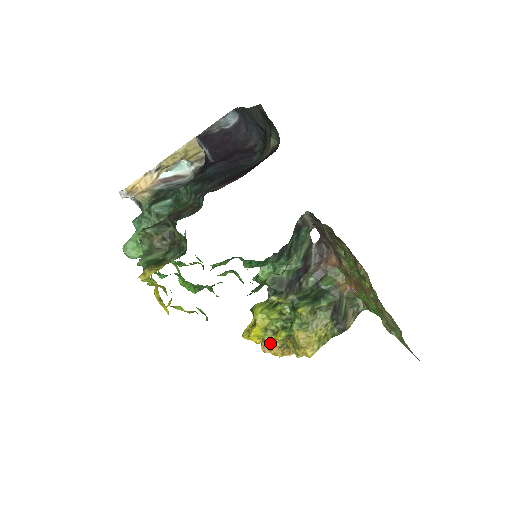
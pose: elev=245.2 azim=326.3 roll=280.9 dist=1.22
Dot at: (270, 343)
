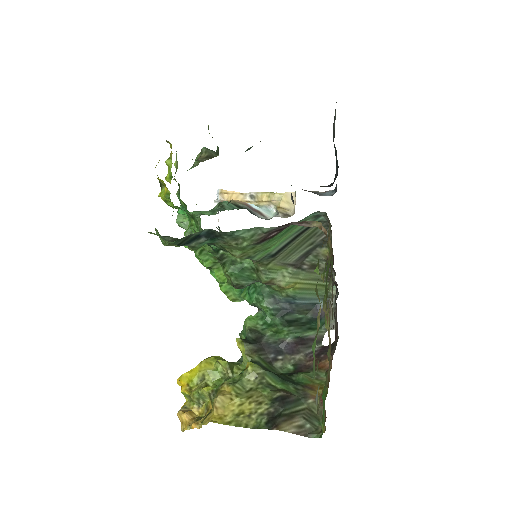
Dot at: (192, 407)
